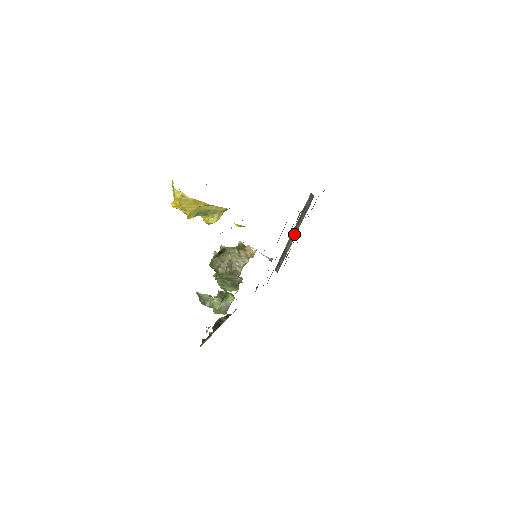
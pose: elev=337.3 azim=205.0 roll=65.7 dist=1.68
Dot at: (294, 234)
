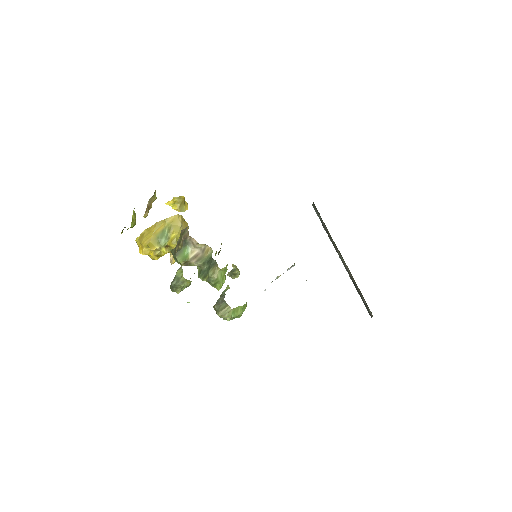
Dot at: (340, 255)
